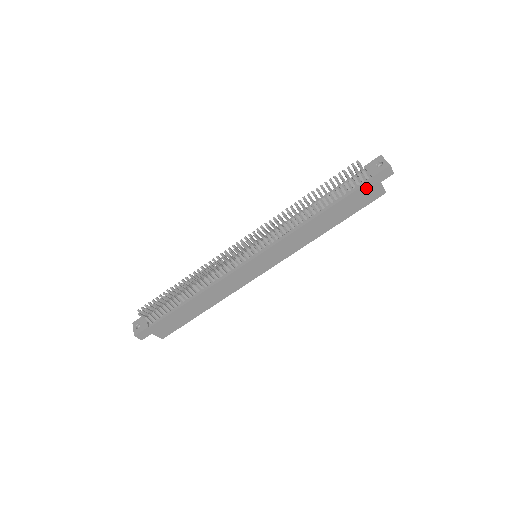
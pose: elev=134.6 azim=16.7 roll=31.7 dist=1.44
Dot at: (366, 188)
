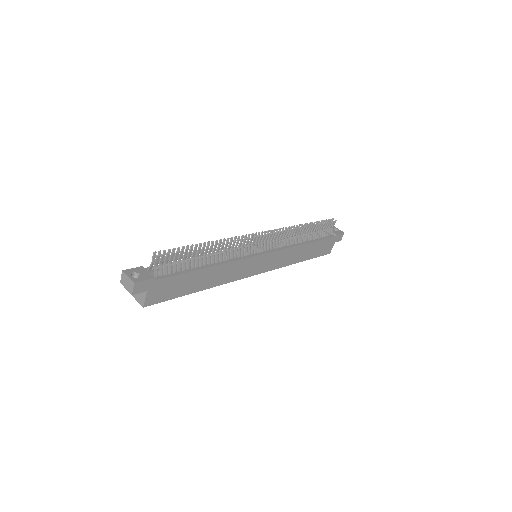
Dot at: (330, 241)
